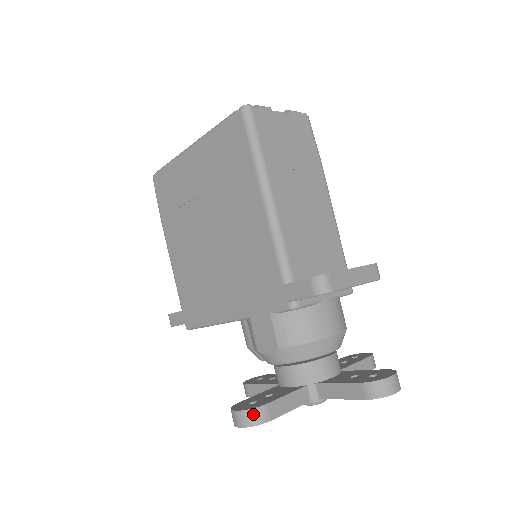
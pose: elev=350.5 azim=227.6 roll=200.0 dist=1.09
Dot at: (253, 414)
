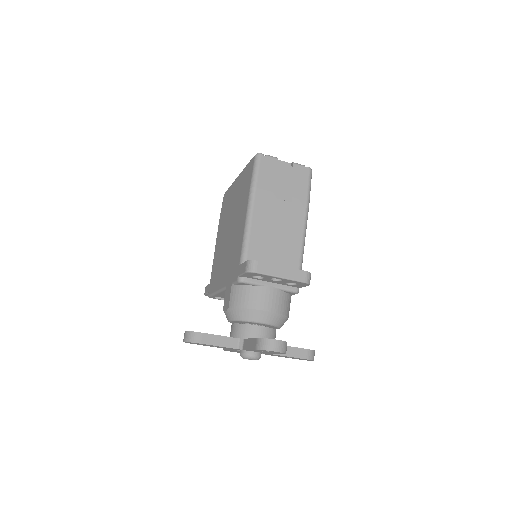
Dot at: (191, 335)
